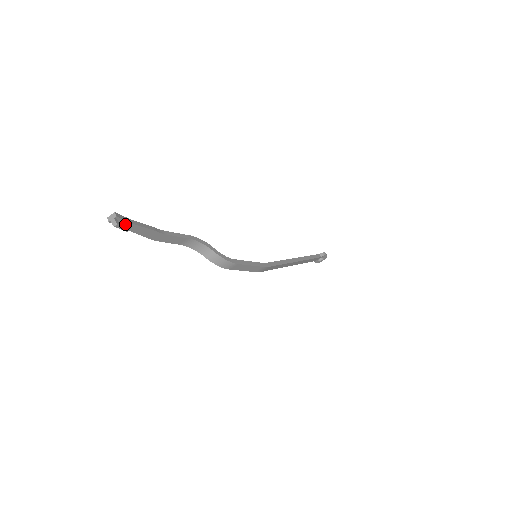
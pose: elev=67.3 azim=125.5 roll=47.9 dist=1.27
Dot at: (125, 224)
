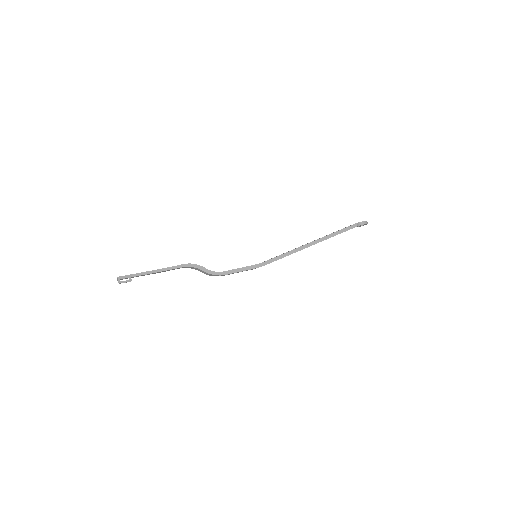
Dot at: occluded
